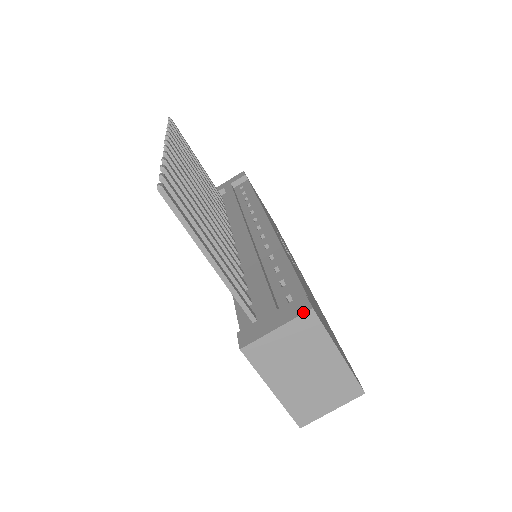
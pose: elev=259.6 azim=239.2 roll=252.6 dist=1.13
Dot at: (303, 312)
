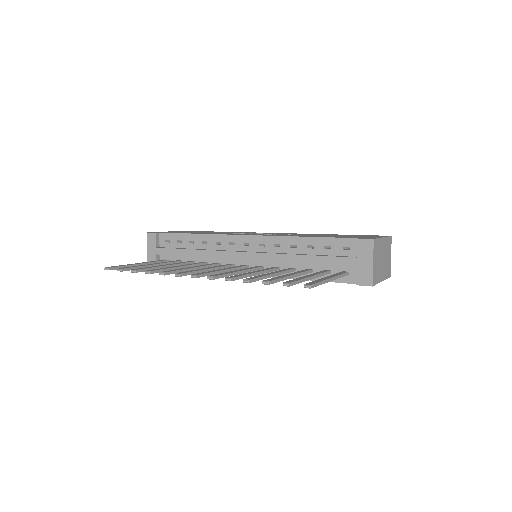
Dot at: (373, 245)
